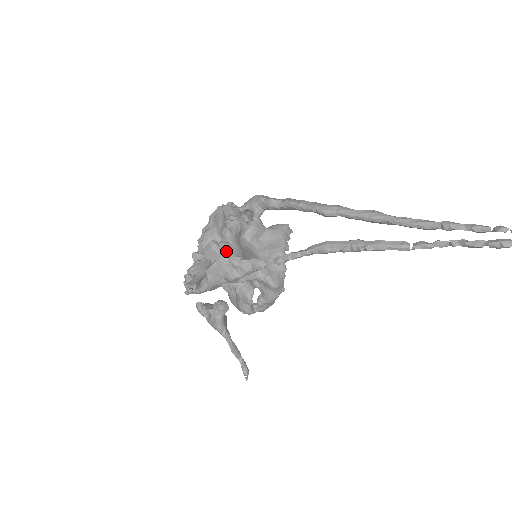
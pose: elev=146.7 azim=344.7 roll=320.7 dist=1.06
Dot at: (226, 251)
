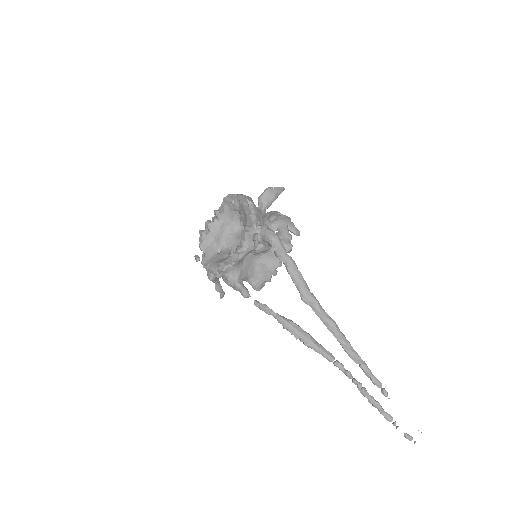
Dot at: (227, 272)
